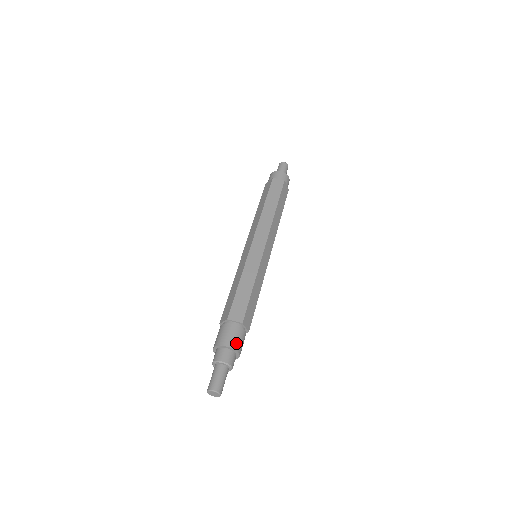
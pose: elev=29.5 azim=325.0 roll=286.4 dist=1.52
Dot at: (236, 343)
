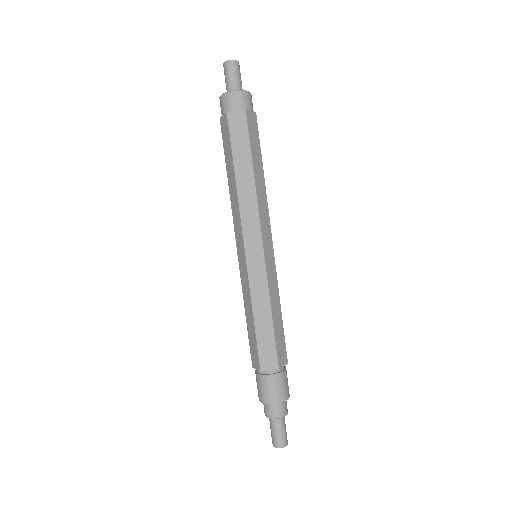
Dot at: (281, 394)
